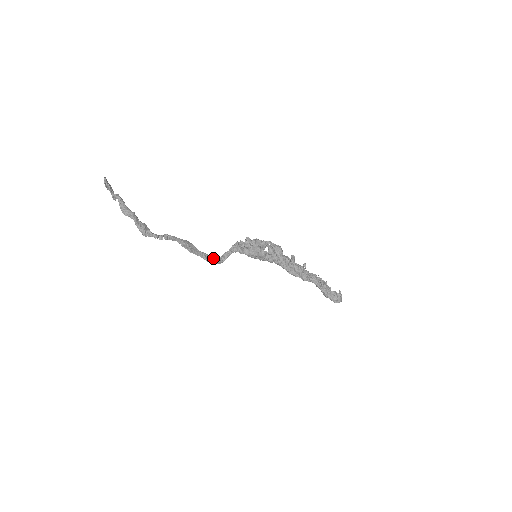
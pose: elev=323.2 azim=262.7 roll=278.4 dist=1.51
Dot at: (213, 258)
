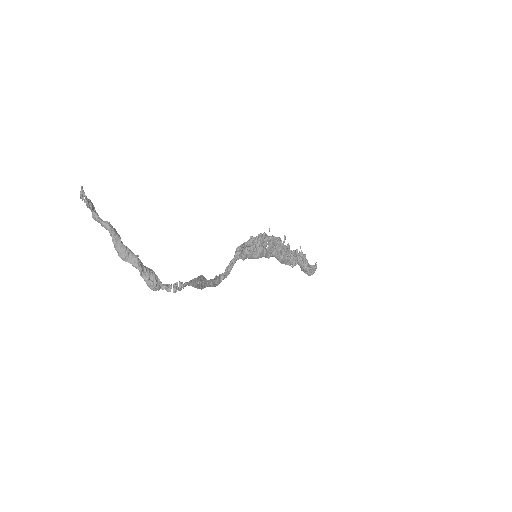
Dot at: (218, 279)
